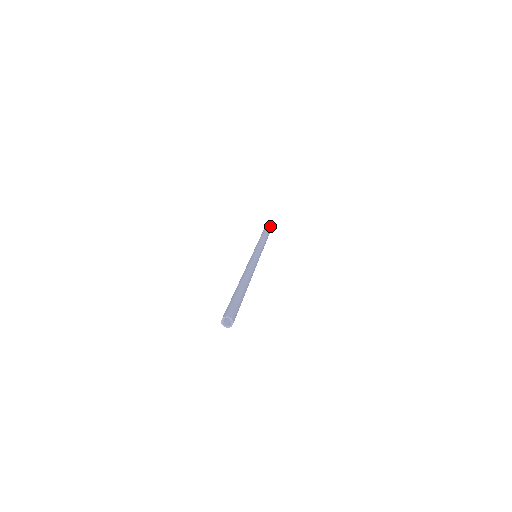
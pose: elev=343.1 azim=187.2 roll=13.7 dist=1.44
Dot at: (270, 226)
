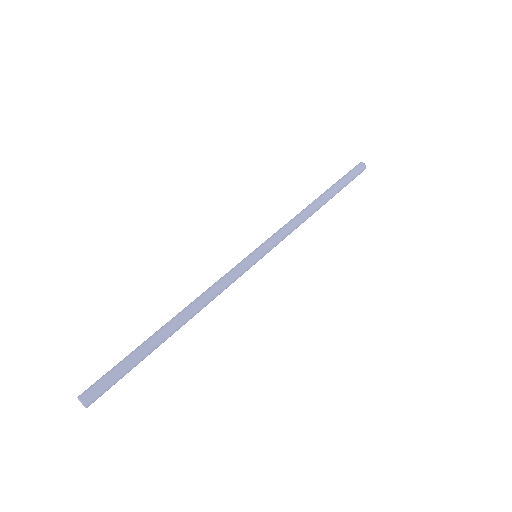
Dot at: (346, 182)
